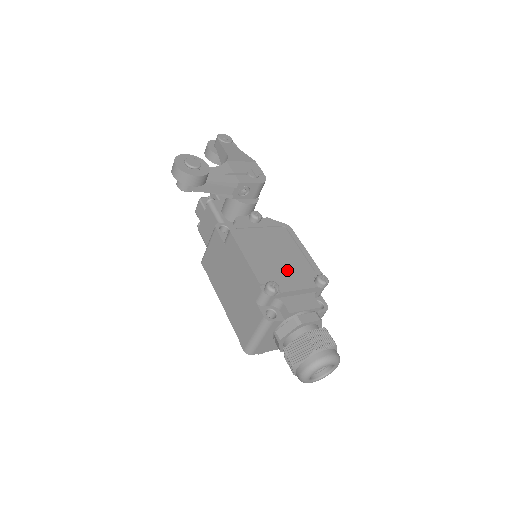
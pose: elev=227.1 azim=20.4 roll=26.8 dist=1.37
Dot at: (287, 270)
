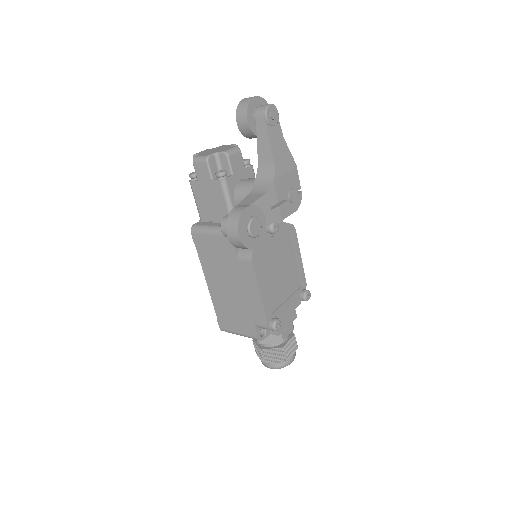
Dot at: (285, 292)
